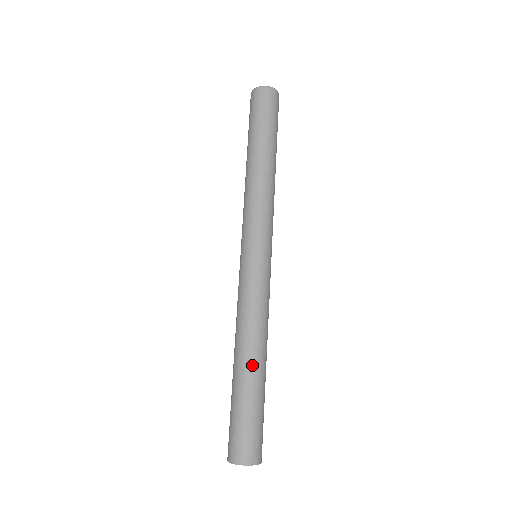
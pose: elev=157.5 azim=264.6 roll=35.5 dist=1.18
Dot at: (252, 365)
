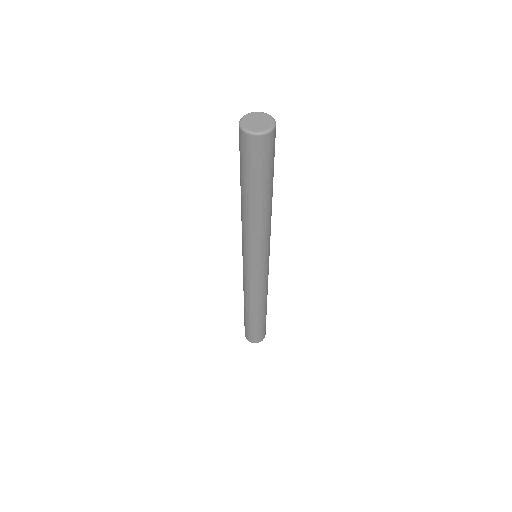
Dot at: (258, 314)
